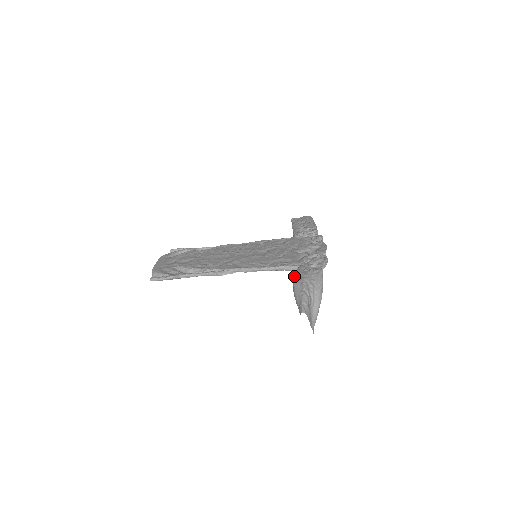
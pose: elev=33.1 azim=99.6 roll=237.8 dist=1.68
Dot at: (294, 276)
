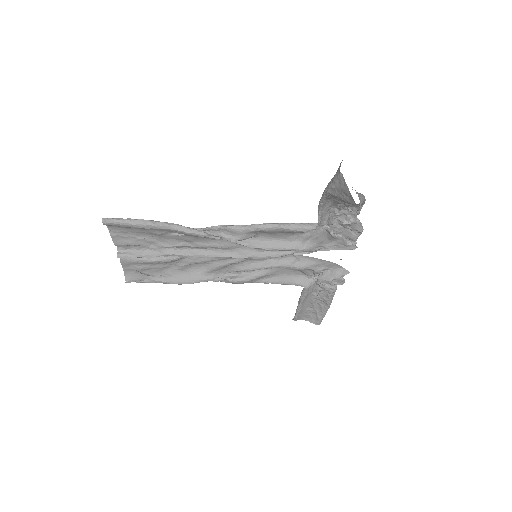
Dot at: occluded
